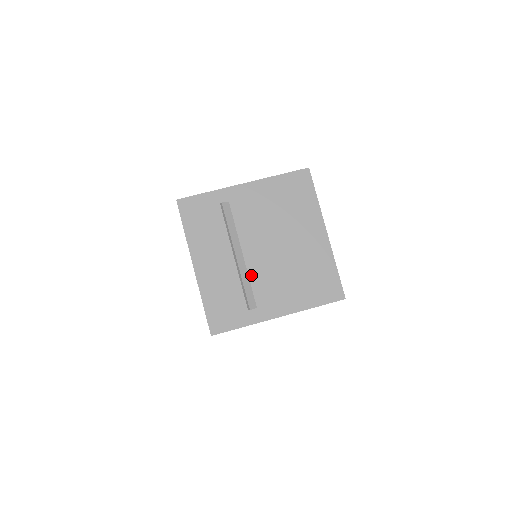
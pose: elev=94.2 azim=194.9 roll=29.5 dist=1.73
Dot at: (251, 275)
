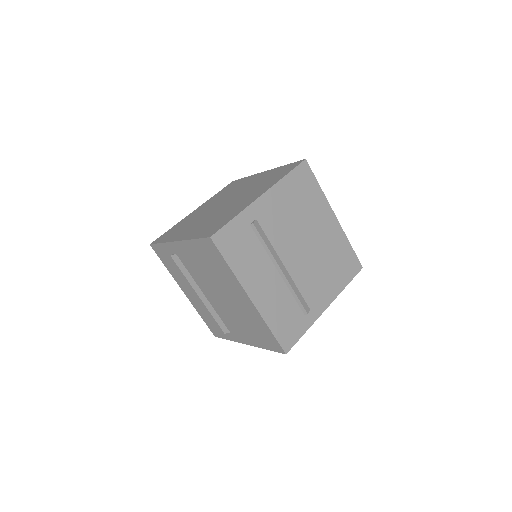
Dot at: (296, 282)
